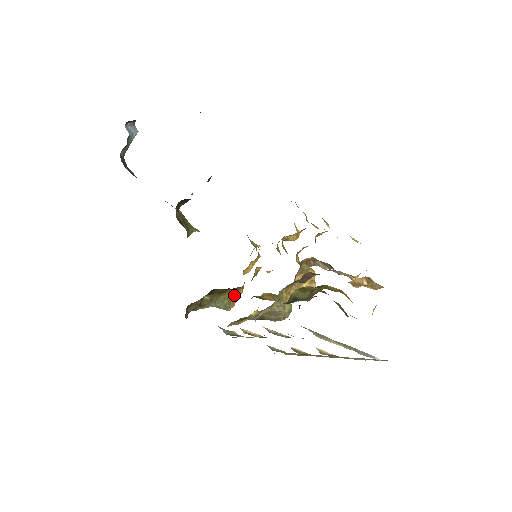
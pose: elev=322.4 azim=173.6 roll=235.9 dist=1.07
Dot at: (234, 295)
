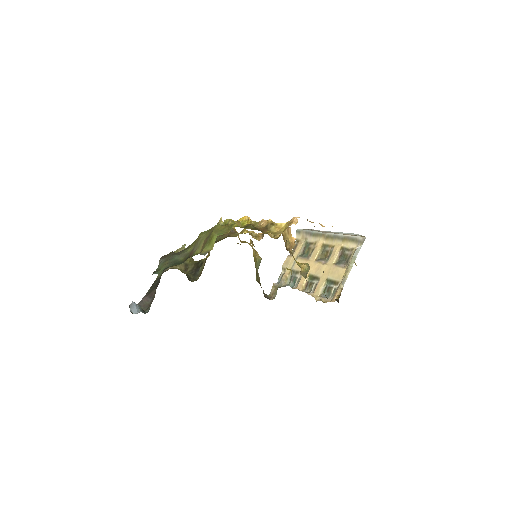
Dot at: (254, 253)
